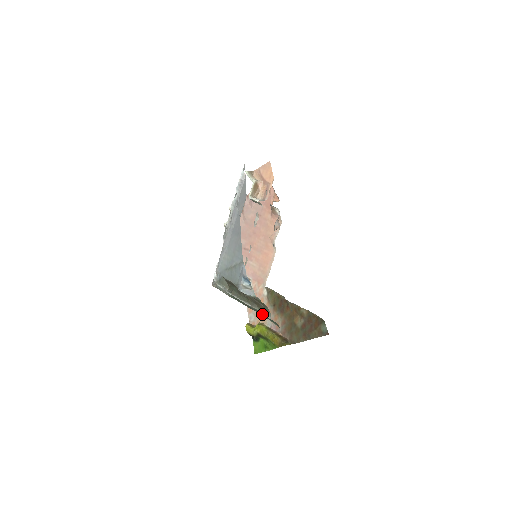
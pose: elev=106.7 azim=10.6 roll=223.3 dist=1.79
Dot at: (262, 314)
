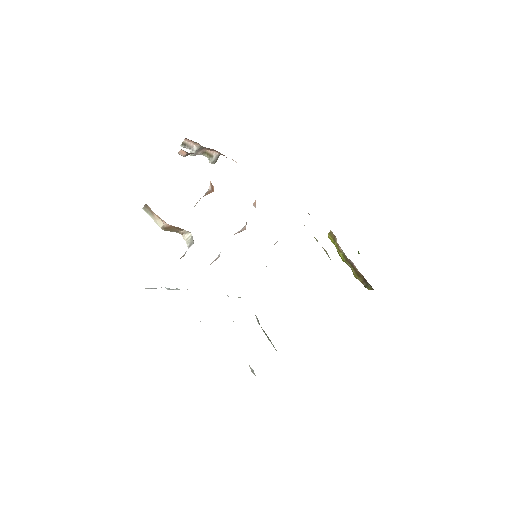
Dot at: occluded
